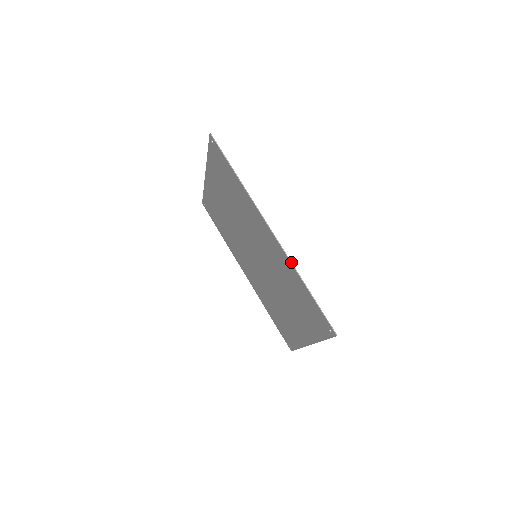
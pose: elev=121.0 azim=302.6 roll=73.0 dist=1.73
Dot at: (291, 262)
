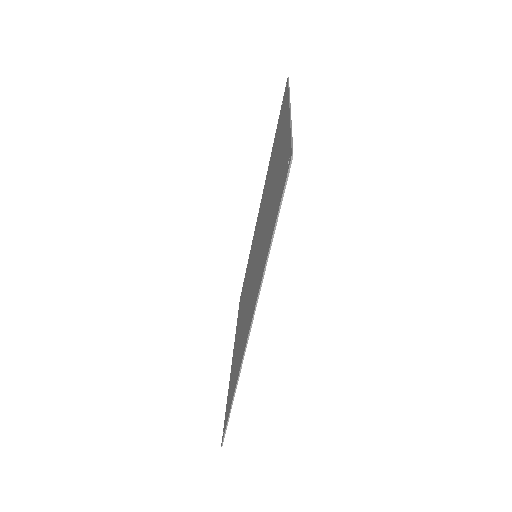
Dot at: occluded
